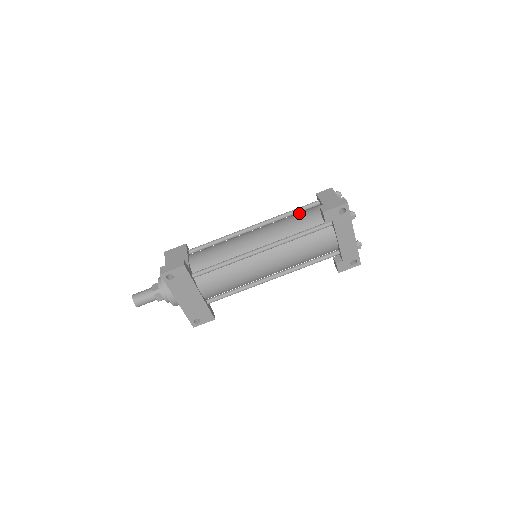
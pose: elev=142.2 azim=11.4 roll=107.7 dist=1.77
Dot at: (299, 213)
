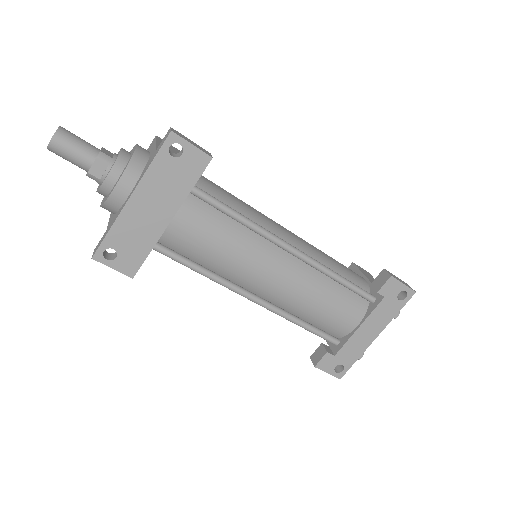
Dot at: occluded
